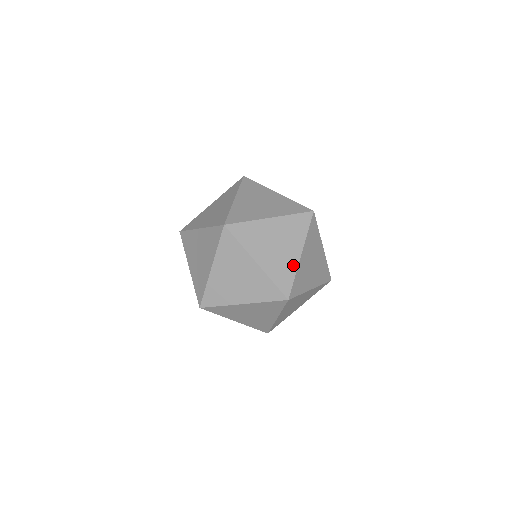
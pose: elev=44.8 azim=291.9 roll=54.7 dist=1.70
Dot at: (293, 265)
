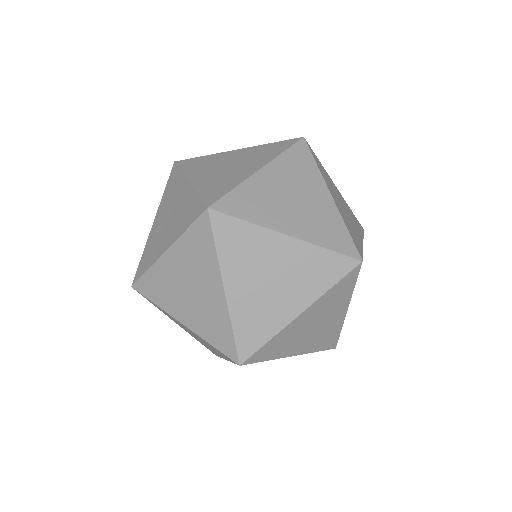
Dot at: (338, 325)
